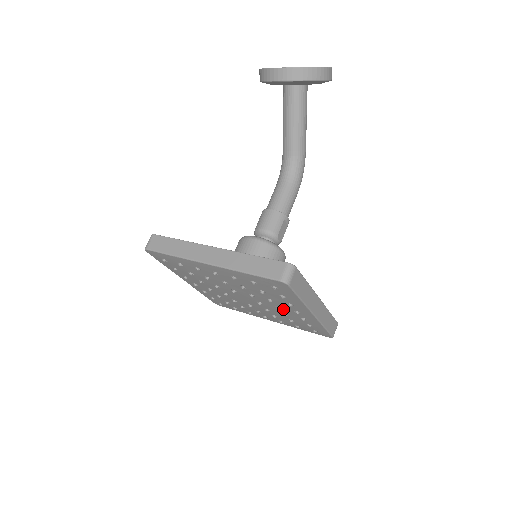
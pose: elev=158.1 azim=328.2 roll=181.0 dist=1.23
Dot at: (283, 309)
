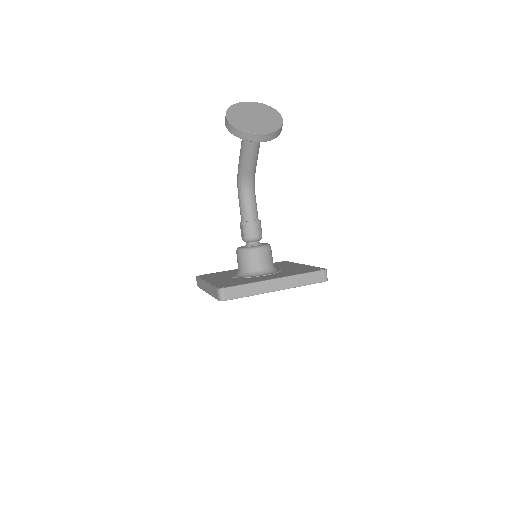
Dot at: occluded
